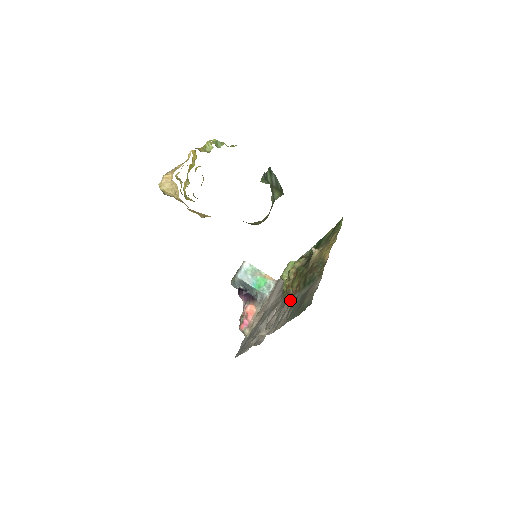
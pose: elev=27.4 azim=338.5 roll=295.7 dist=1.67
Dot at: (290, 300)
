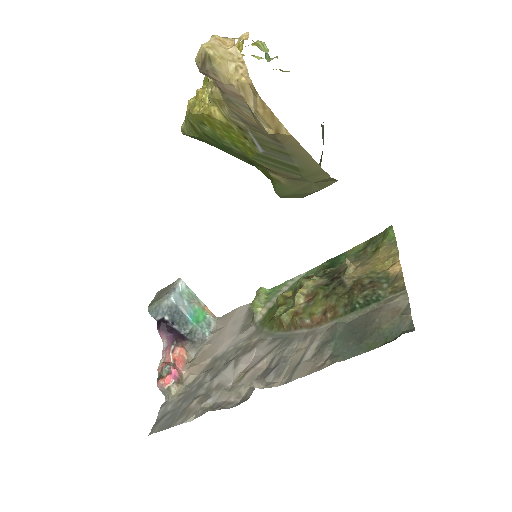
Dot at: (308, 333)
